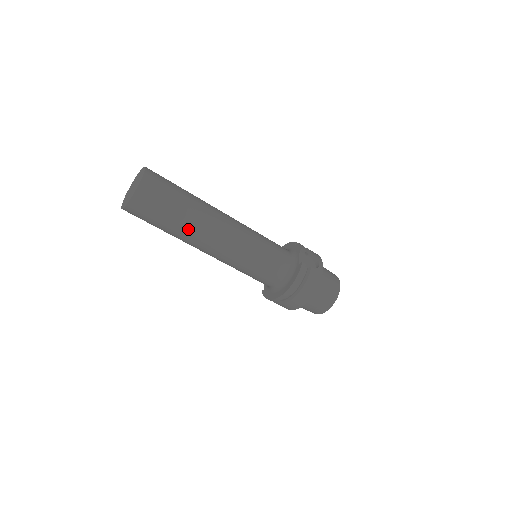
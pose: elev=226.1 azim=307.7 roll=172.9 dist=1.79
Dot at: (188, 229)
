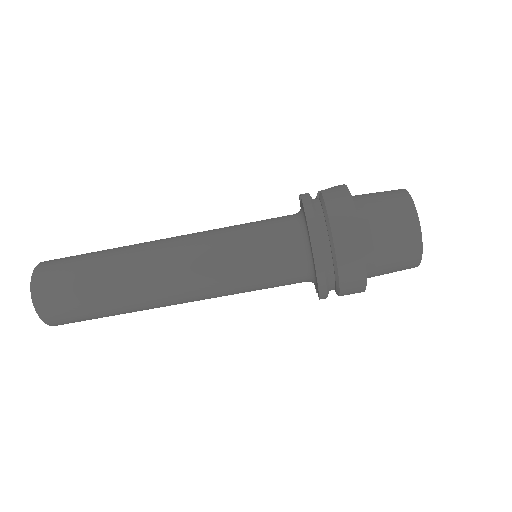
Dot at: (119, 273)
